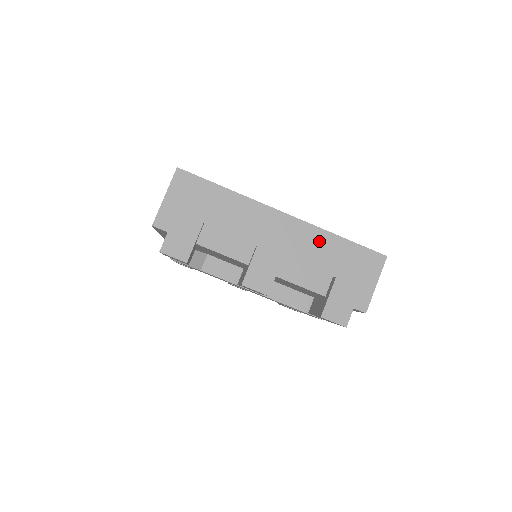
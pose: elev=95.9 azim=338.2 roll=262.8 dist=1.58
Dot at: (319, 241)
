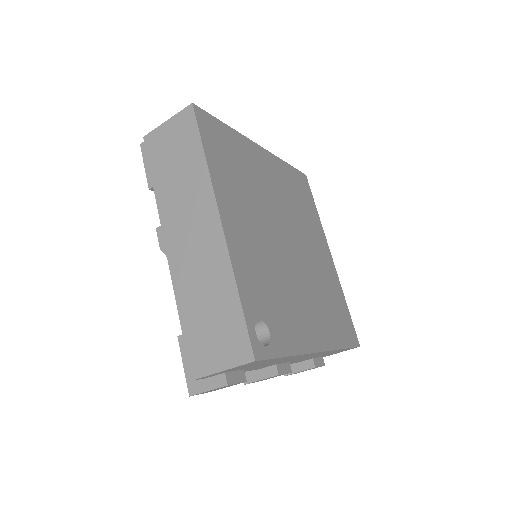
Dot at: occluded
